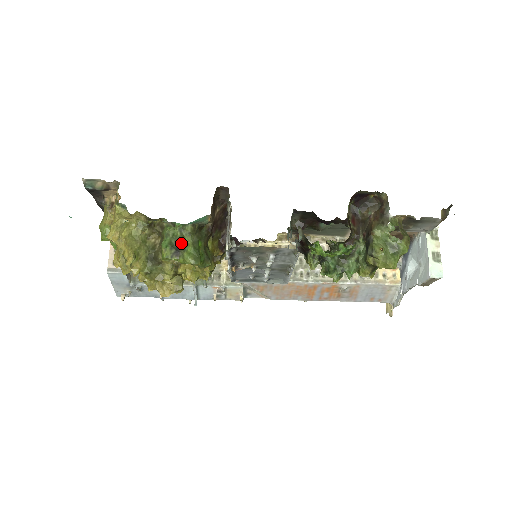
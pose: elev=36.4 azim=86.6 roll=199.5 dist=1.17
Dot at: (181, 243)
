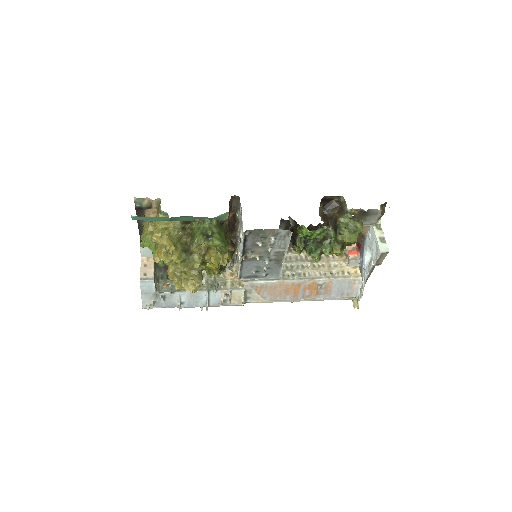
Dot at: (210, 232)
